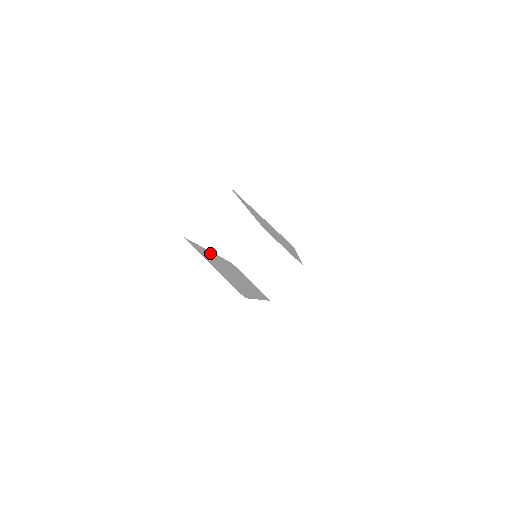
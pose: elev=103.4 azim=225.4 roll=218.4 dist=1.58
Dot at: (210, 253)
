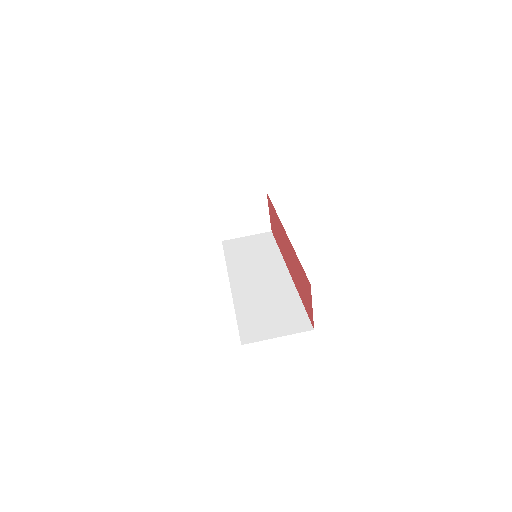
Dot at: (238, 298)
